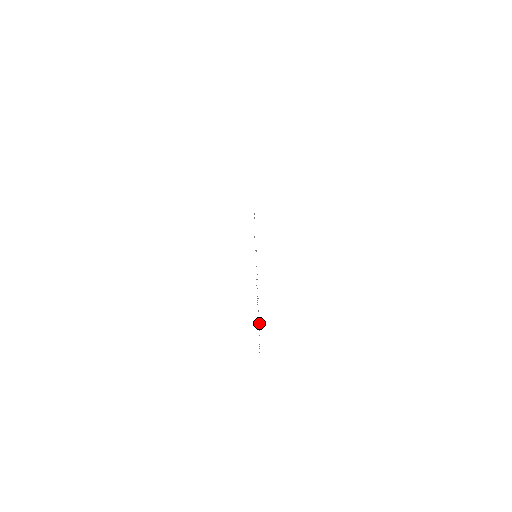
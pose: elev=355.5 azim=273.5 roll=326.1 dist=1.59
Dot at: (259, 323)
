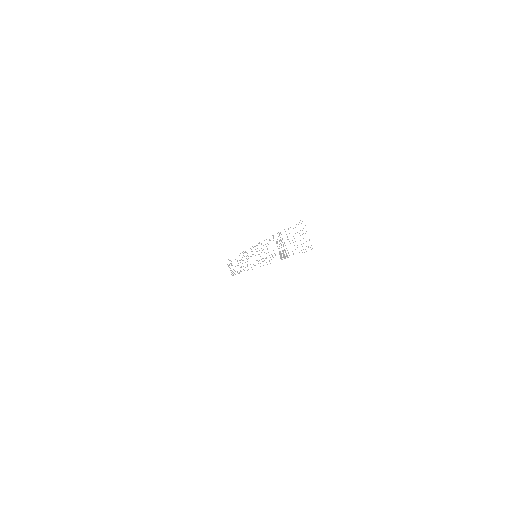
Dot at: occluded
